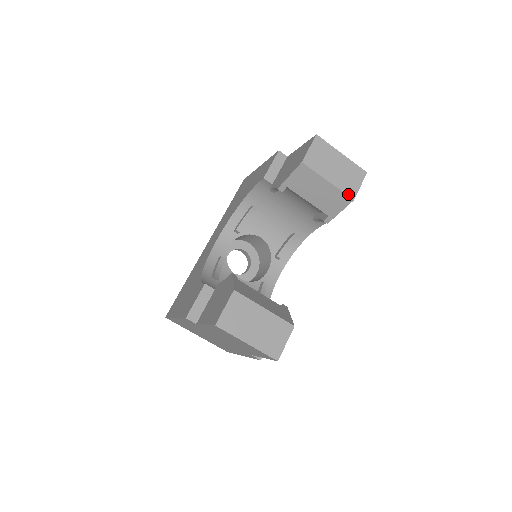
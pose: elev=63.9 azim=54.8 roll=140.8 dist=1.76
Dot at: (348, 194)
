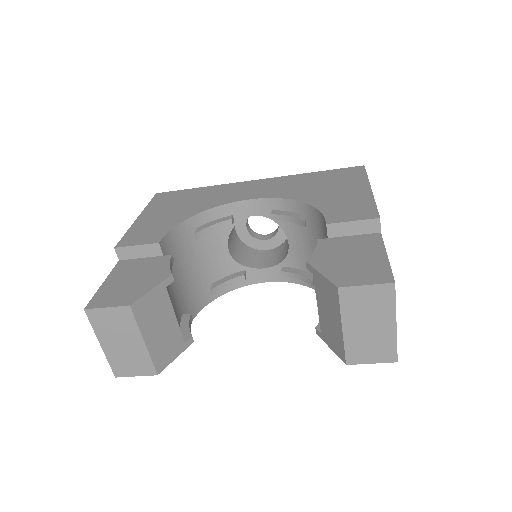
Dot at: (347, 356)
